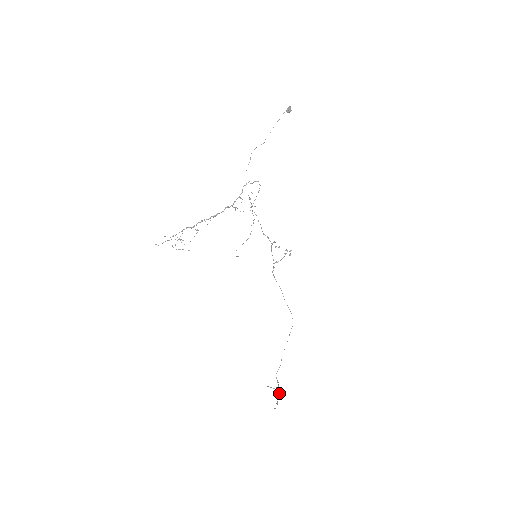
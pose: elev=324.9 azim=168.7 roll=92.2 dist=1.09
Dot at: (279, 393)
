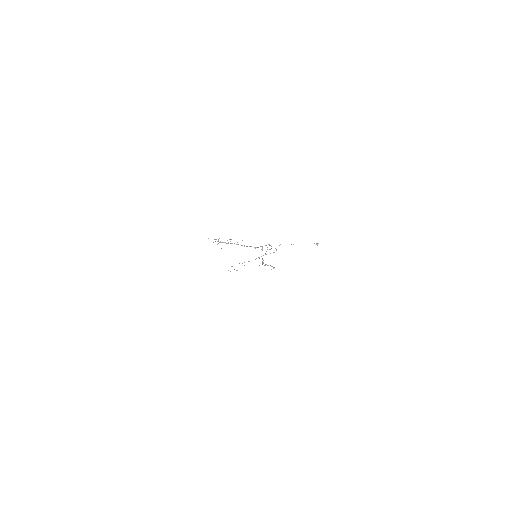
Dot at: occluded
